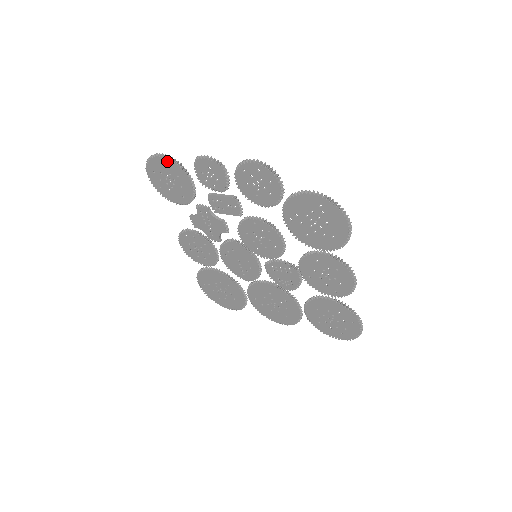
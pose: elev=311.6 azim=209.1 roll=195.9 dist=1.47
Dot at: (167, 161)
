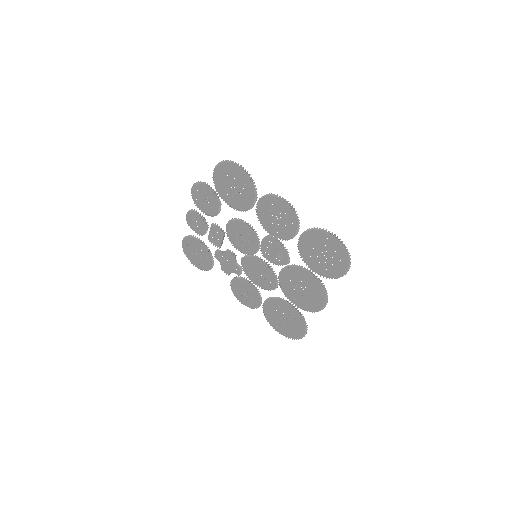
Dot at: (186, 241)
